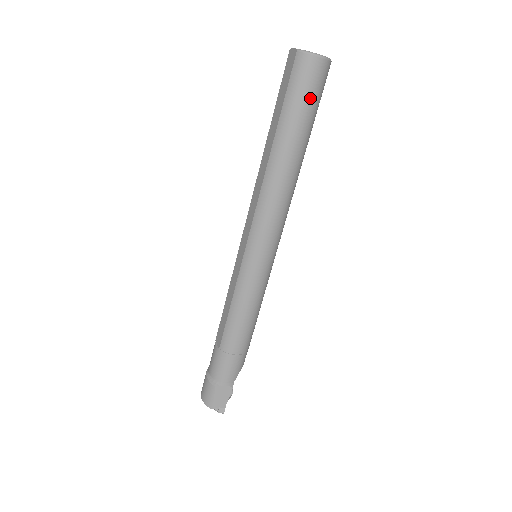
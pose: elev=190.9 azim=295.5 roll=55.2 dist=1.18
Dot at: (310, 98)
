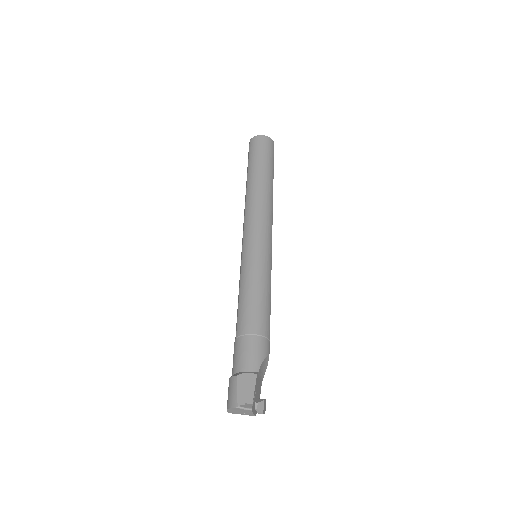
Dot at: (263, 152)
